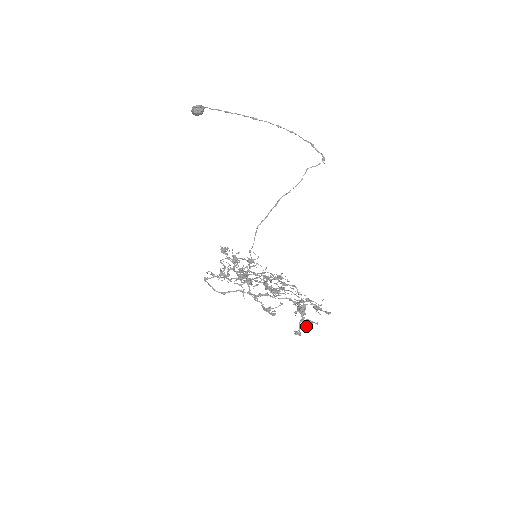
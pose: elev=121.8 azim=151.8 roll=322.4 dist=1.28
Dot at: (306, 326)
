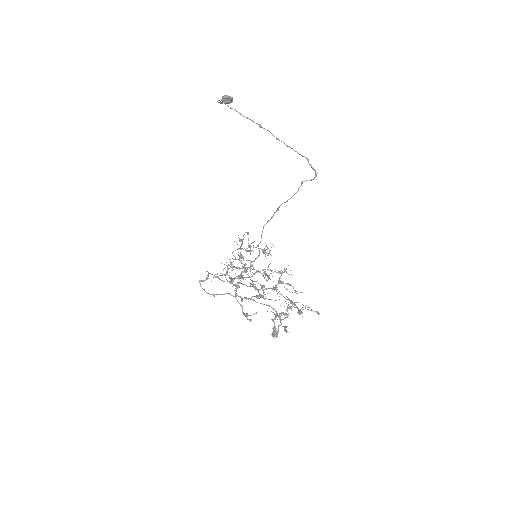
Dot at: (274, 335)
